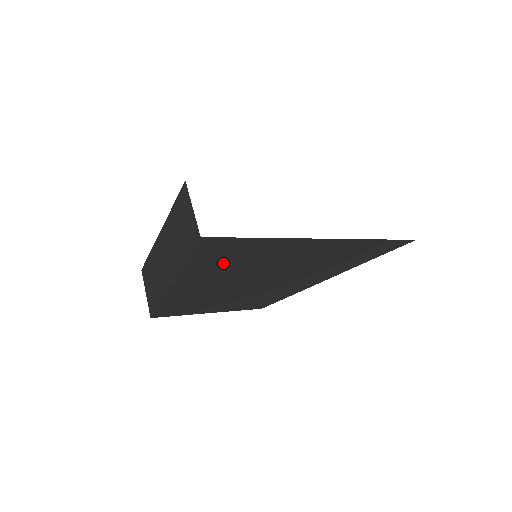
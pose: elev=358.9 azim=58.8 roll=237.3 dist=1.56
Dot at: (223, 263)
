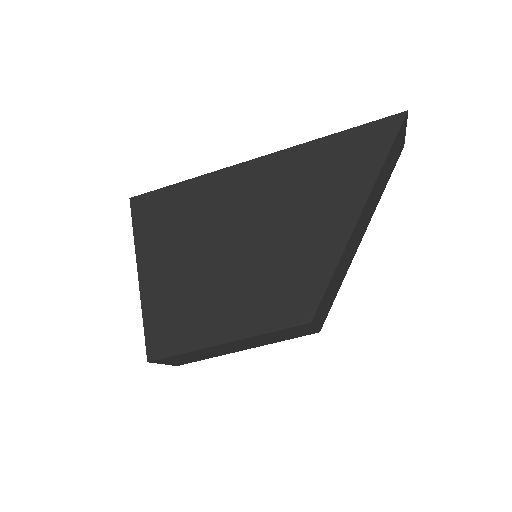
Dot at: (173, 228)
